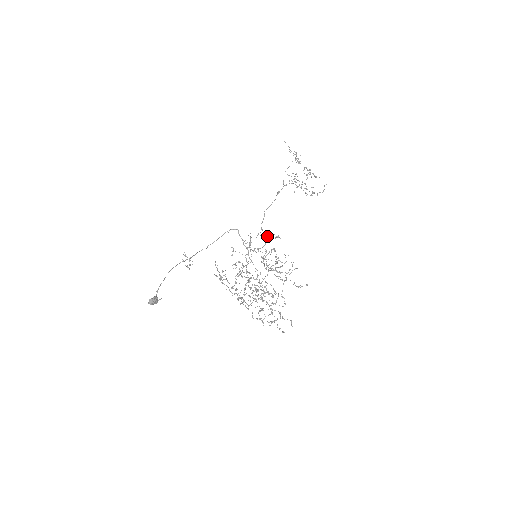
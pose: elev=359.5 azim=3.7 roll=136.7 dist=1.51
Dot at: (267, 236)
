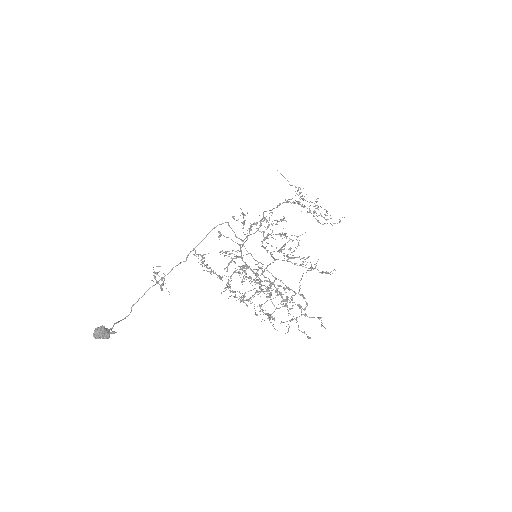
Dot at: occluded
